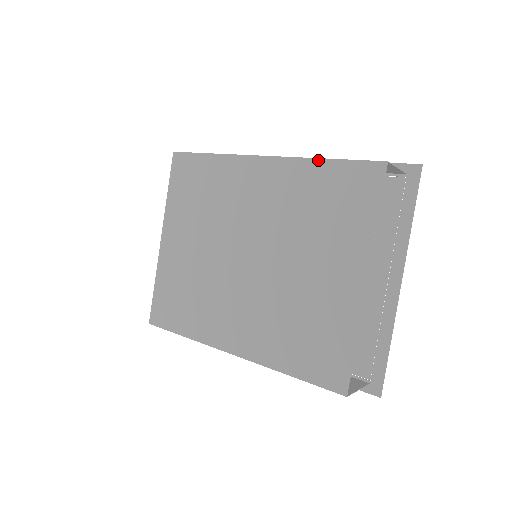
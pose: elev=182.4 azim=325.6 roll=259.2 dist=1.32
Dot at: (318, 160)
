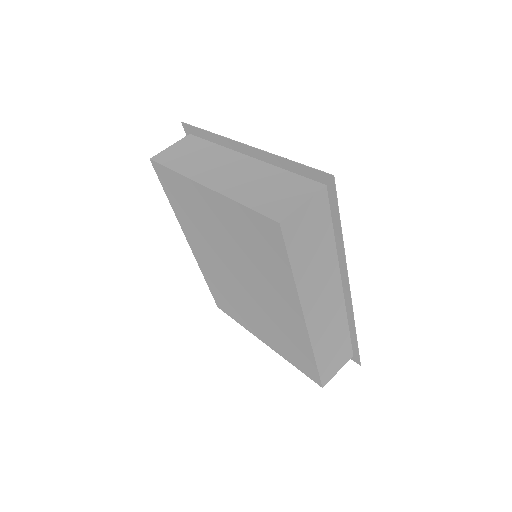
Dot at: (313, 356)
